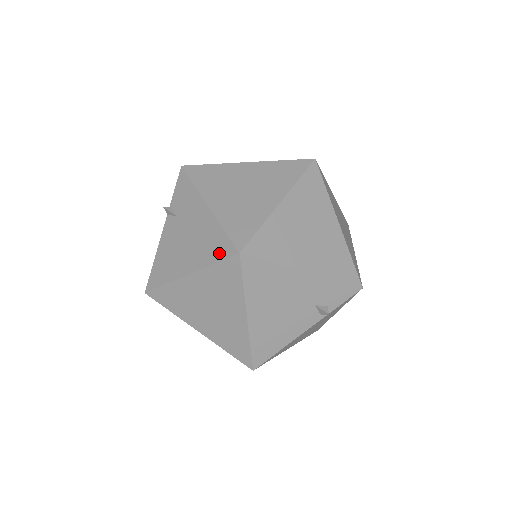
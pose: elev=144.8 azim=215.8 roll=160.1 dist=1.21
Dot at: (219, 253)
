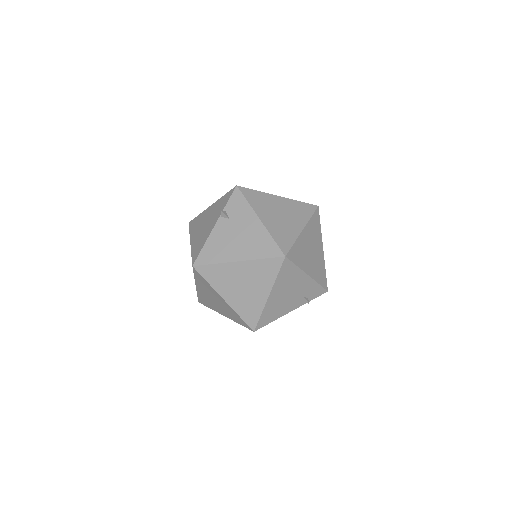
Dot at: (268, 253)
